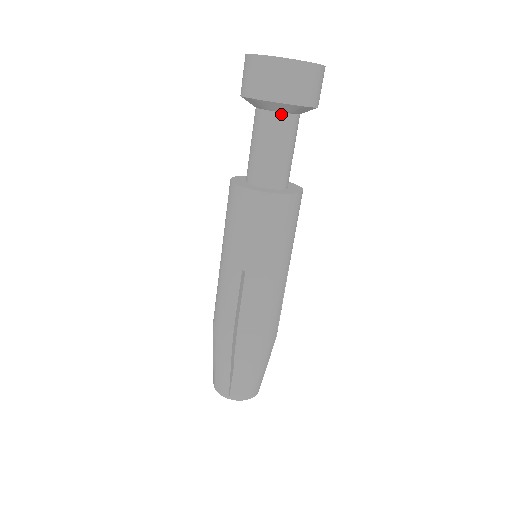
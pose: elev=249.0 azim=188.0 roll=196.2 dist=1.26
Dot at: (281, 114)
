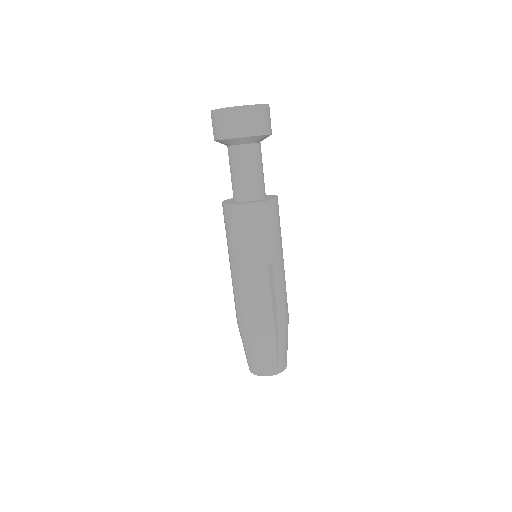
Dot at: (257, 144)
